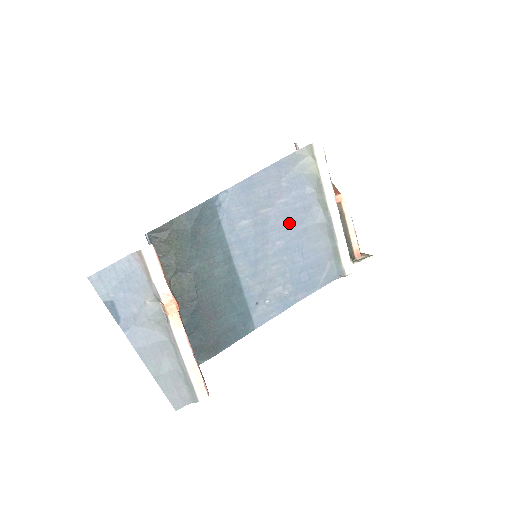
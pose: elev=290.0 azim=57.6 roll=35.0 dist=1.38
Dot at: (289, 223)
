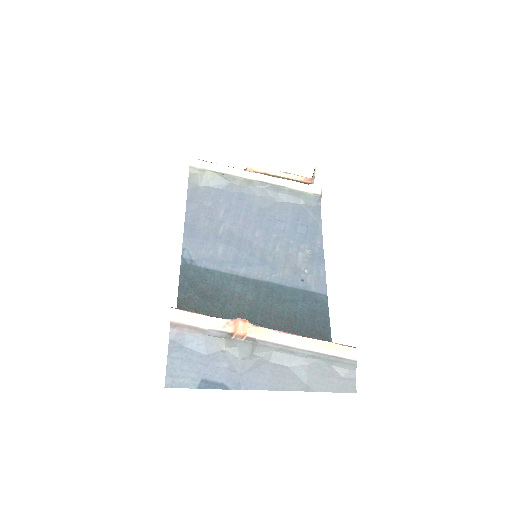
Dot at: (245, 217)
